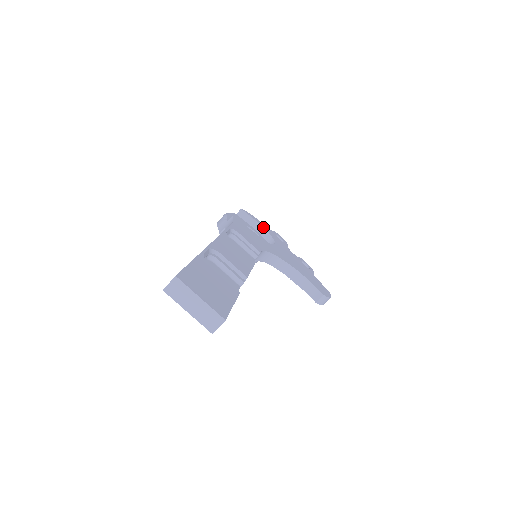
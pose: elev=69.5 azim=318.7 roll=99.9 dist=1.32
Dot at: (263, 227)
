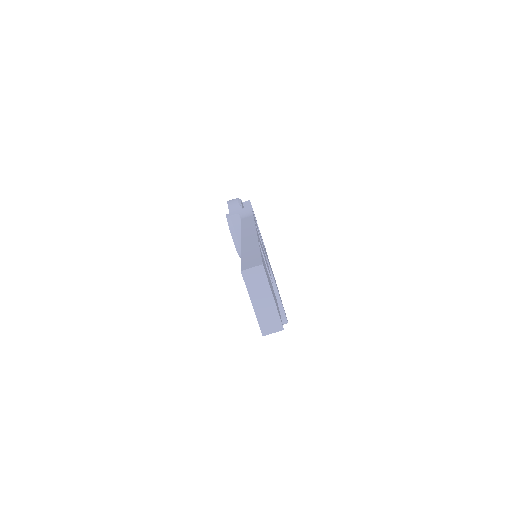
Dot at: (258, 227)
